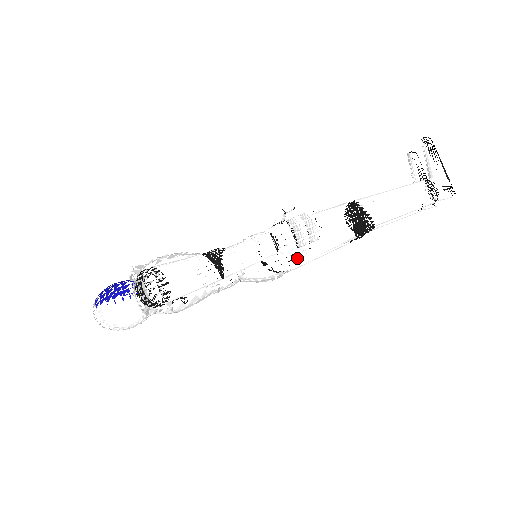
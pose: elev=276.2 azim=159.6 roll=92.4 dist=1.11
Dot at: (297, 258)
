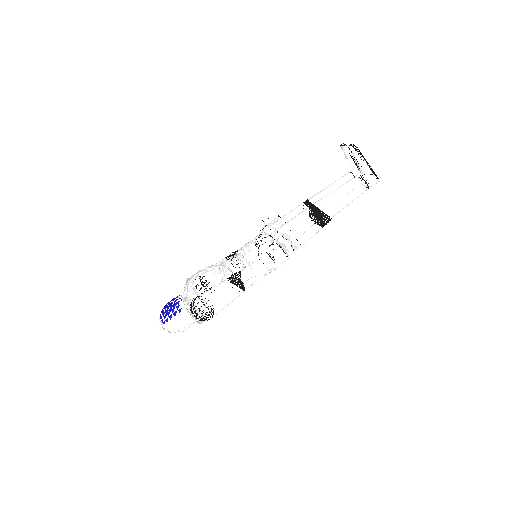
Dot at: occluded
